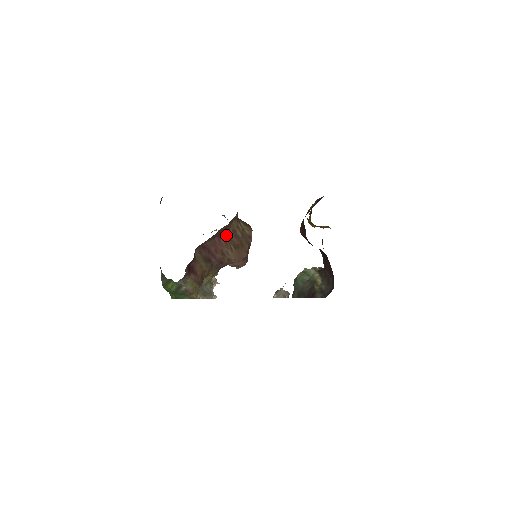
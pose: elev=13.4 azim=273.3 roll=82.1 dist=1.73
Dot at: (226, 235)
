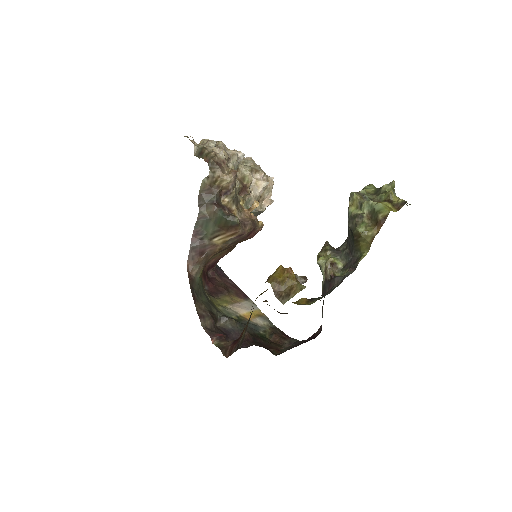
Dot at: occluded
